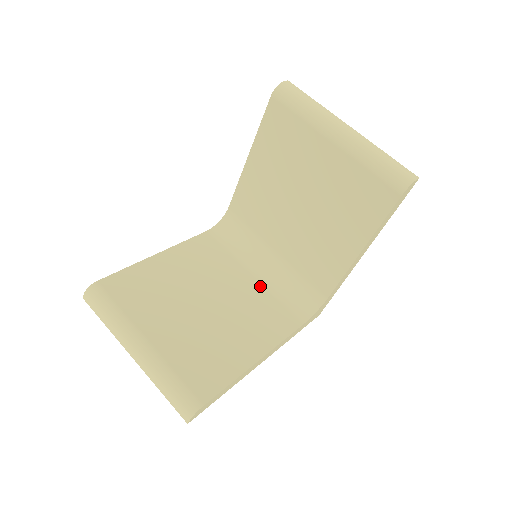
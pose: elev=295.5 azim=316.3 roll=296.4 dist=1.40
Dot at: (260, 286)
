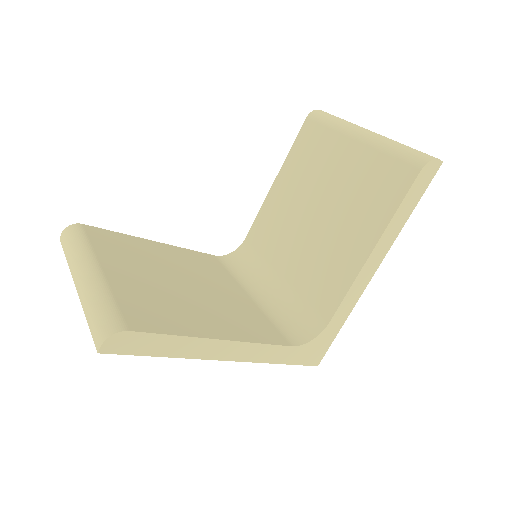
Dot at: (253, 303)
